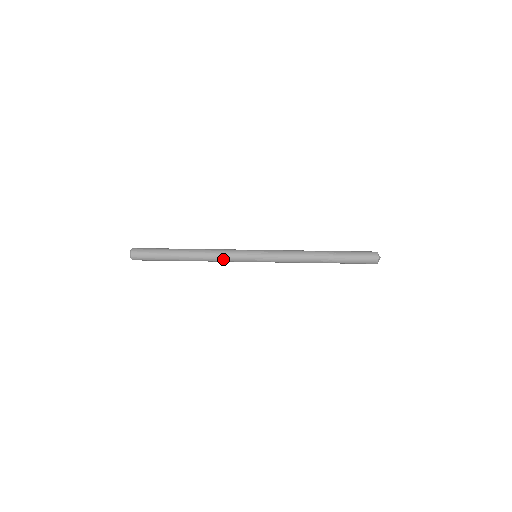
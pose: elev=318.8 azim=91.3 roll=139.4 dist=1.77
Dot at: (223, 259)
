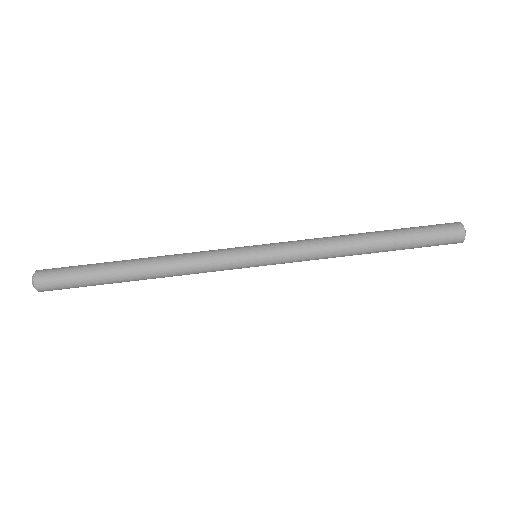
Dot at: (200, 272)
